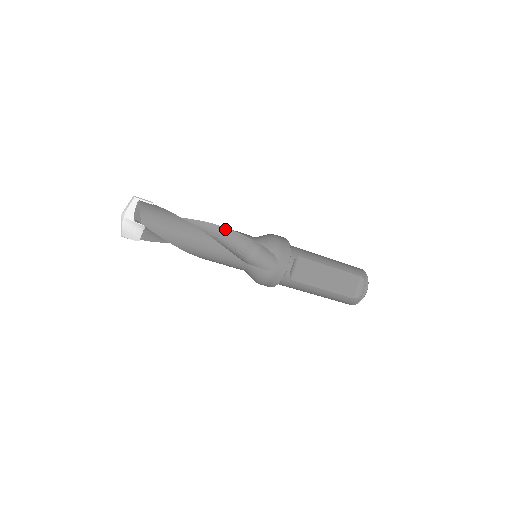
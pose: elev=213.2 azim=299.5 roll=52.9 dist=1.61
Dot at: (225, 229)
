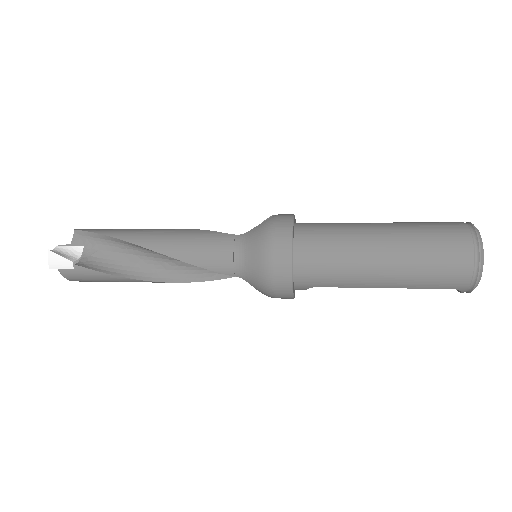
Dot at: (187, 262)
